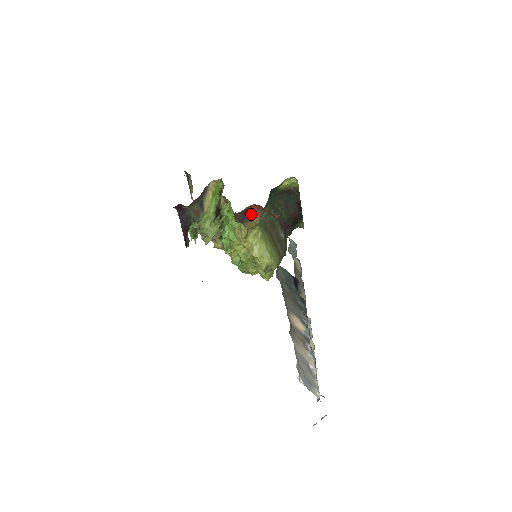
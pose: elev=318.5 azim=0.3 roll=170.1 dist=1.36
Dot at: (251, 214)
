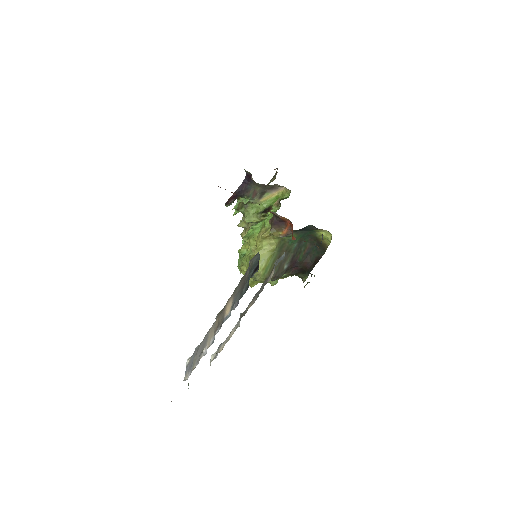
Dot at: (282, 226)
